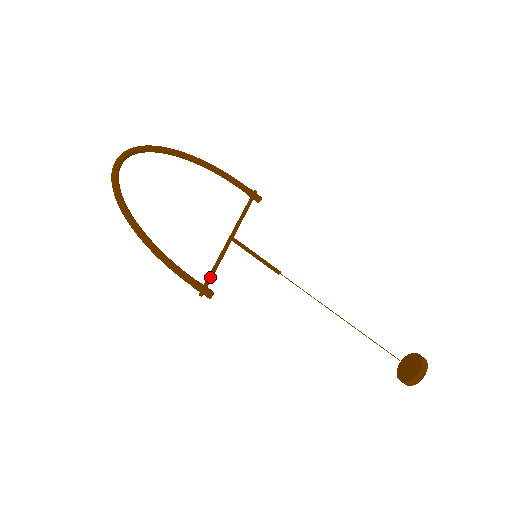
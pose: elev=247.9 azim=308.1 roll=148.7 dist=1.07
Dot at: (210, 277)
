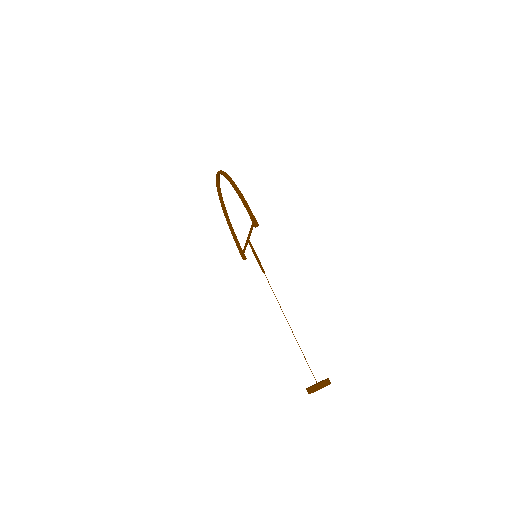
Dot at: occluded
